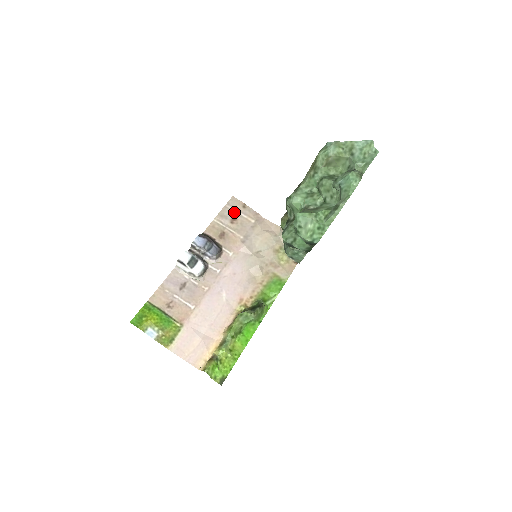
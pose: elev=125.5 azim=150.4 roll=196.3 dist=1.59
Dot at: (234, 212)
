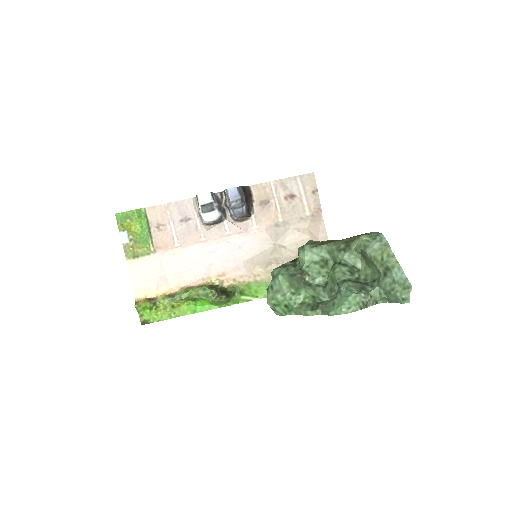
Dot at: (298, 189)
